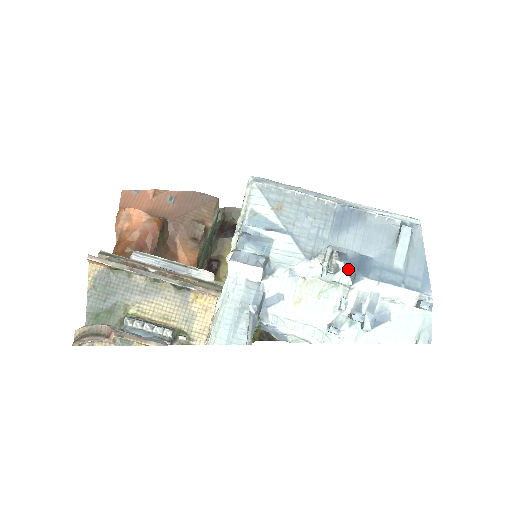
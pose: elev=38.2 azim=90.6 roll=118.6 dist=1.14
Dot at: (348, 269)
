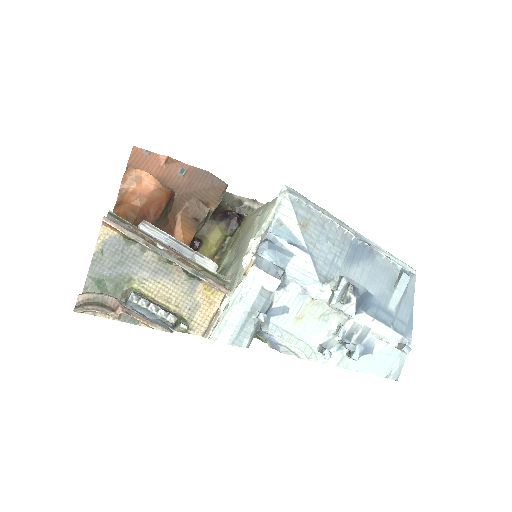
Dot at: (357, 303)
